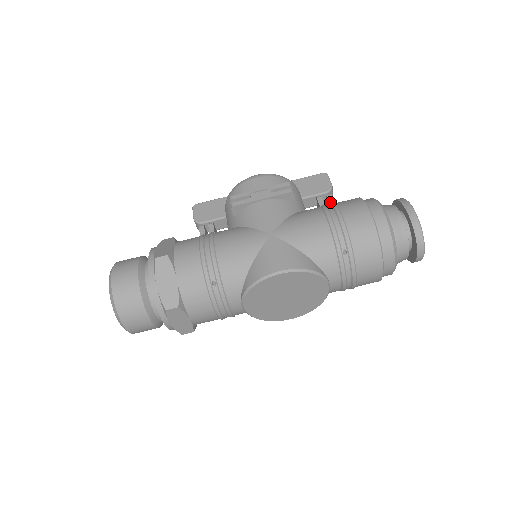
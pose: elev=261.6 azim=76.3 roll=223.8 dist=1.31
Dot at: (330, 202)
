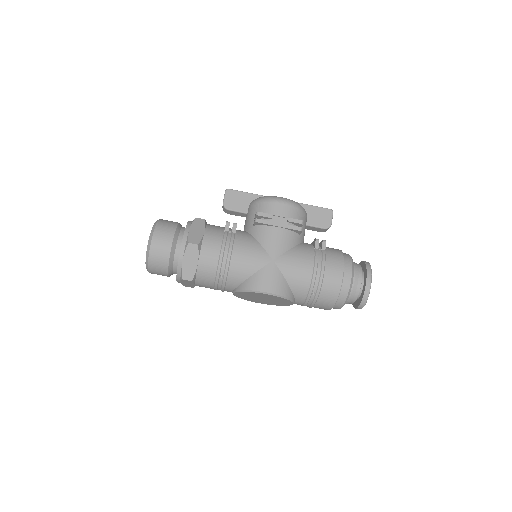
Dot at: (323, 248)
